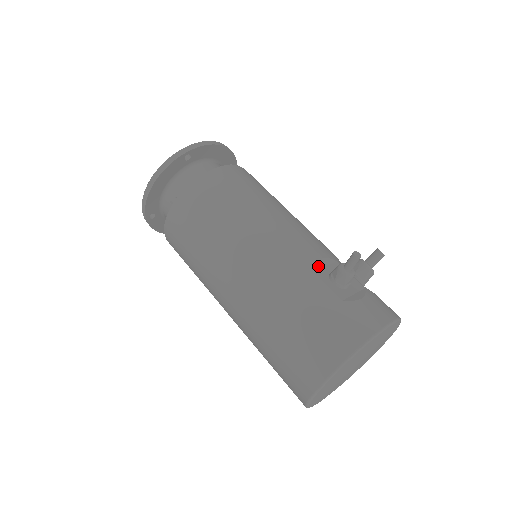
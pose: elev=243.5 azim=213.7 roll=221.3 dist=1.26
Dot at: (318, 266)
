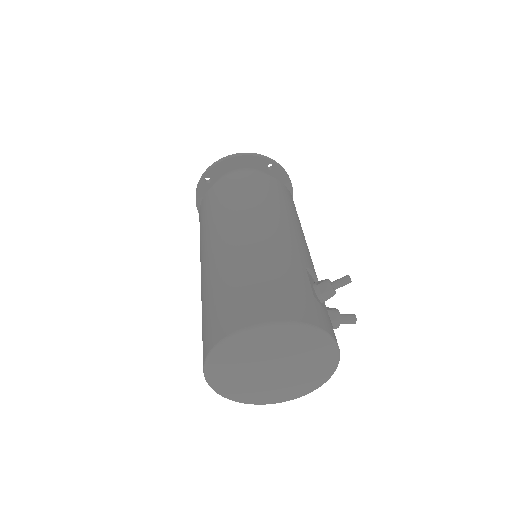
Dot at: (310, 272)
